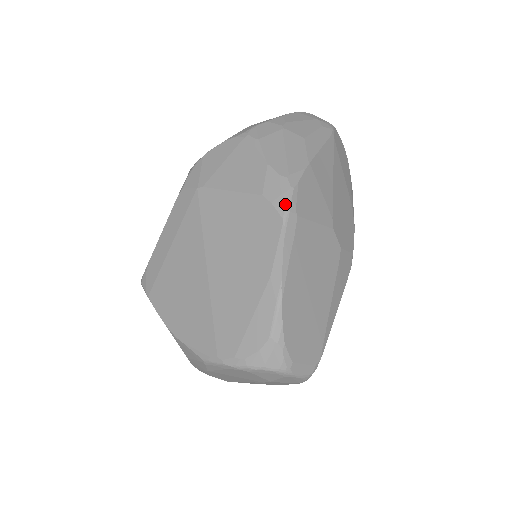
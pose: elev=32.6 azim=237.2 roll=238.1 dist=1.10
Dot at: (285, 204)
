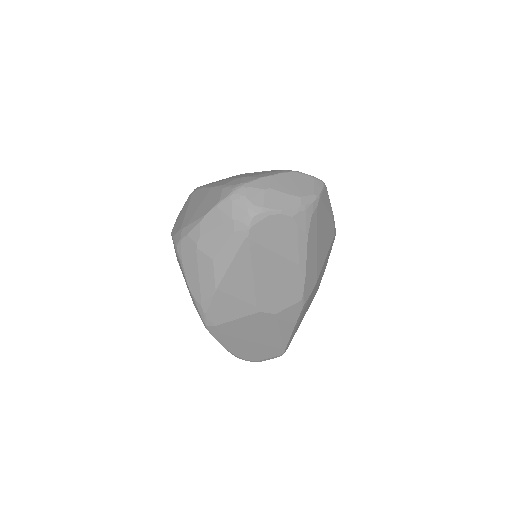
Dot at: (203, 322)
